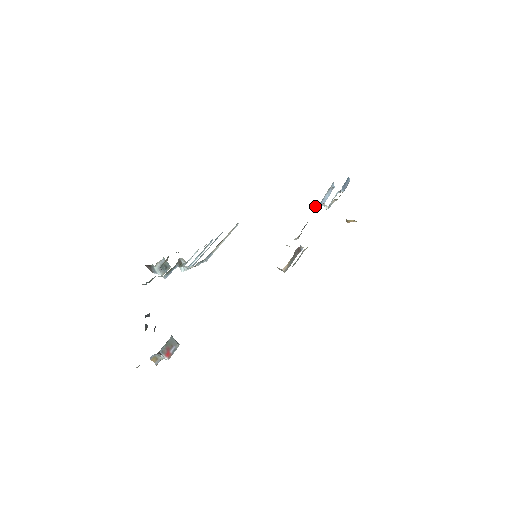
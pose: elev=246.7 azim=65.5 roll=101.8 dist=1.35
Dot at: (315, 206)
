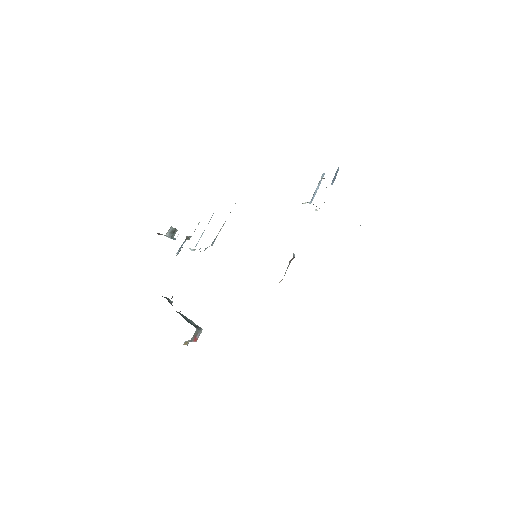
Dot at: occluded
